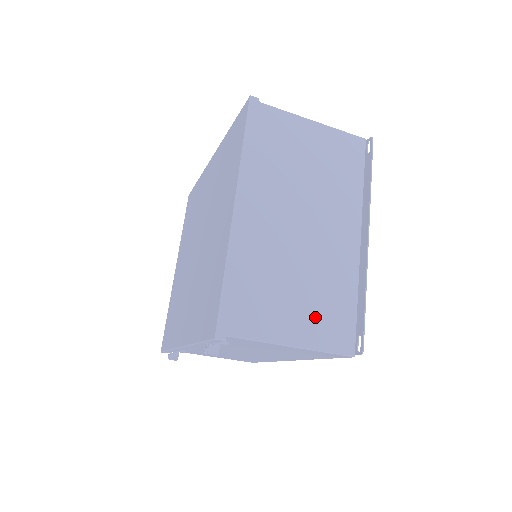
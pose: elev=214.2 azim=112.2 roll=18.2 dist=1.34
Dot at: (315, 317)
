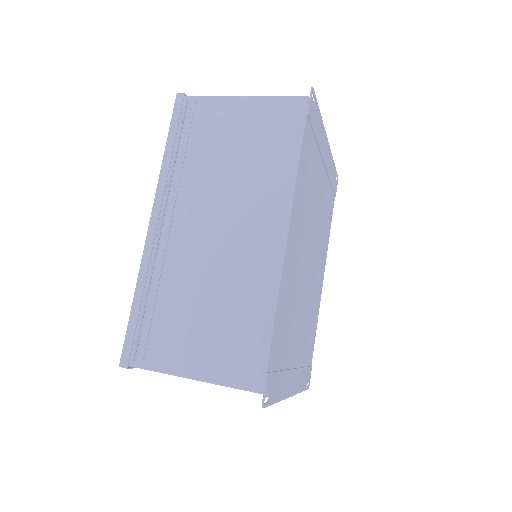
Dot at: occluded
